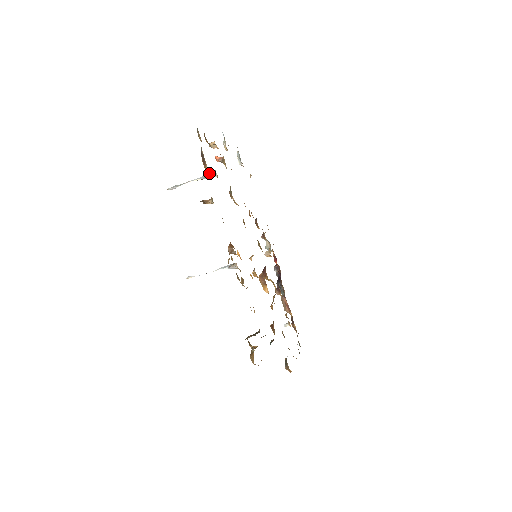
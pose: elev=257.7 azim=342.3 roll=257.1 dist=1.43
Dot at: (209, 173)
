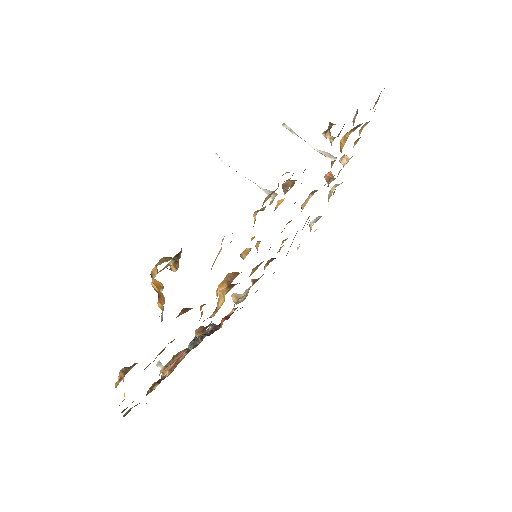
Dot at: (347, 137)
